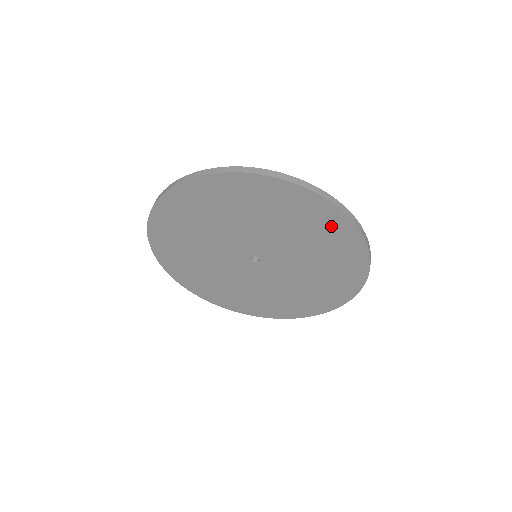
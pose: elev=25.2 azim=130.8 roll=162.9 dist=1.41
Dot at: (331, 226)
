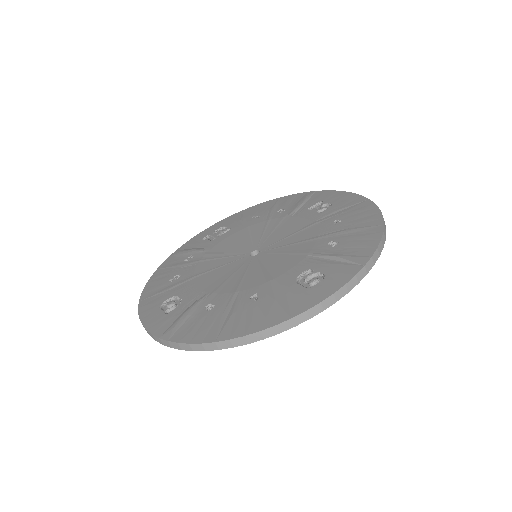
Dot at: occluded
